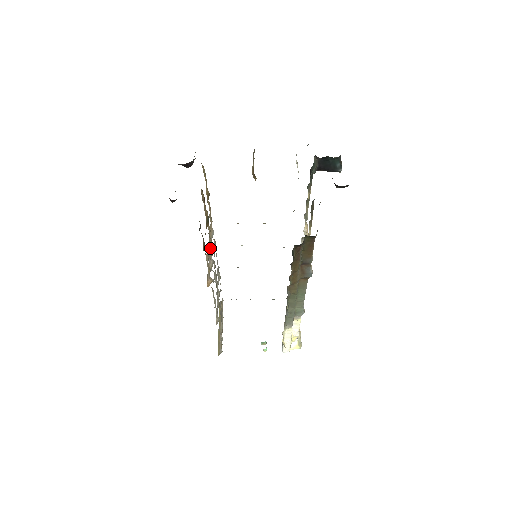
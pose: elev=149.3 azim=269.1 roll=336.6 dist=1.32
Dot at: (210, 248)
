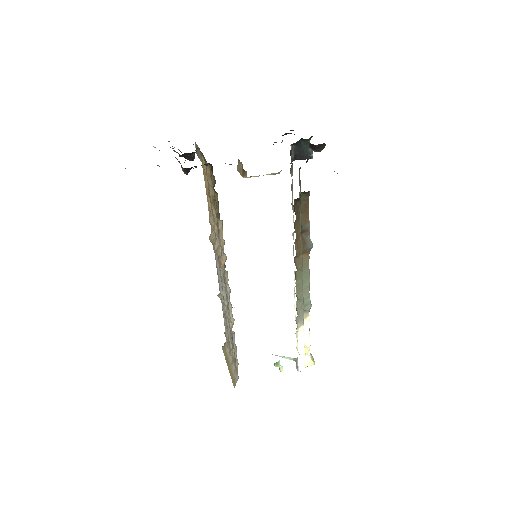
Dot at: (216, 243)
